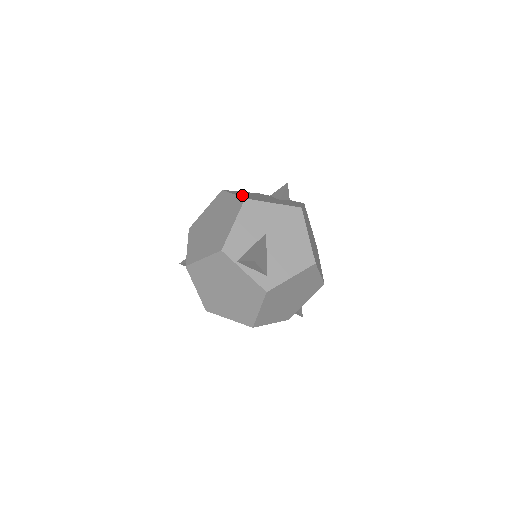
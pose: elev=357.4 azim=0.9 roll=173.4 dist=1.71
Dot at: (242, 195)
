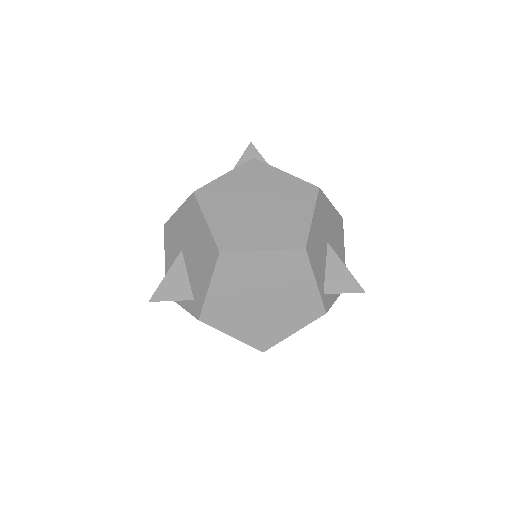
Dot at: occluded
